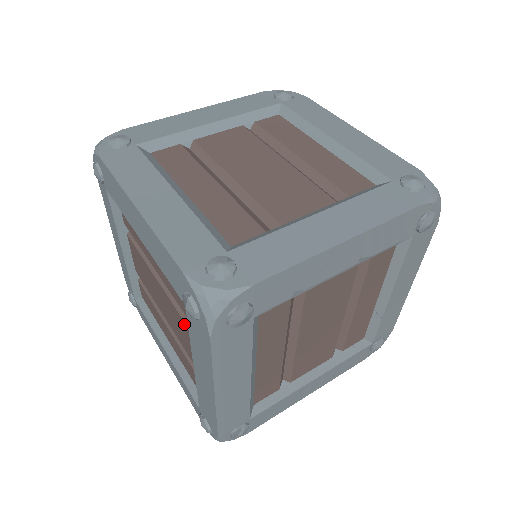
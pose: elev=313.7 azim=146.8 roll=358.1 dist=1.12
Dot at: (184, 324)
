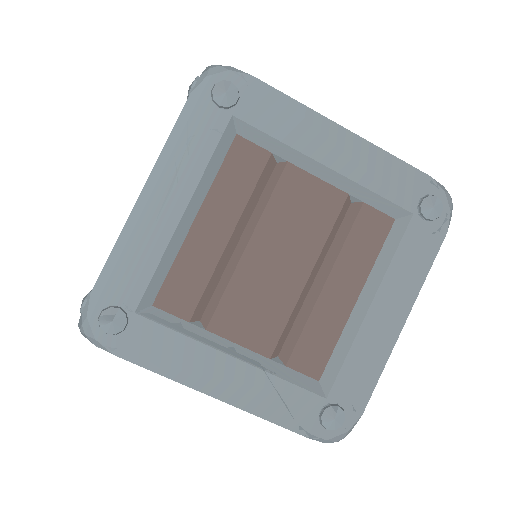
Dot at: occluded
